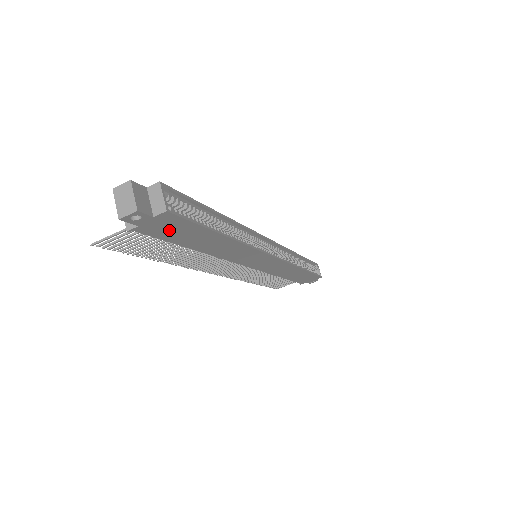
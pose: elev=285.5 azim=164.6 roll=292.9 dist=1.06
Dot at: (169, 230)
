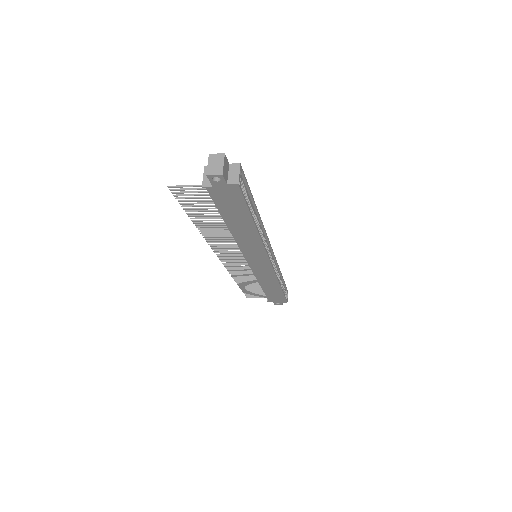
Dot at: (226, 200)
